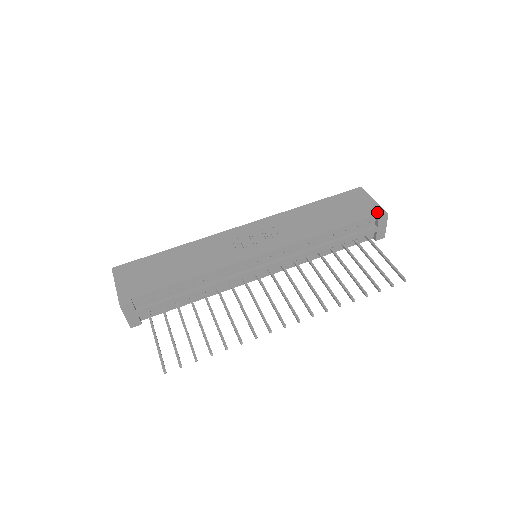
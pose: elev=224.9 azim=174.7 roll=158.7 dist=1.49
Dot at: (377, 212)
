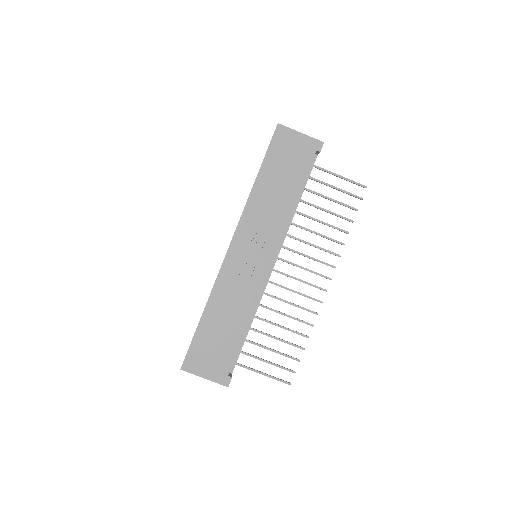
Dot at: (315, 147)
